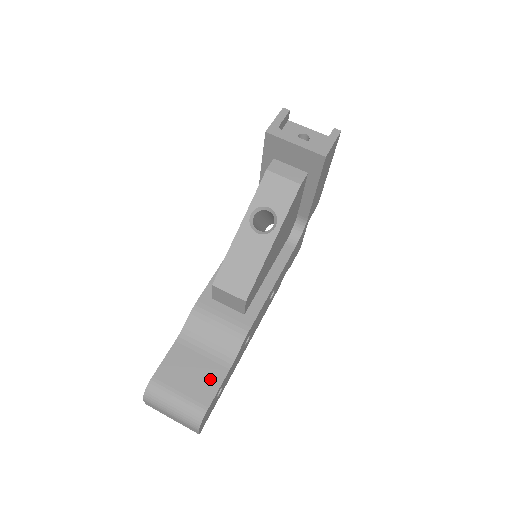
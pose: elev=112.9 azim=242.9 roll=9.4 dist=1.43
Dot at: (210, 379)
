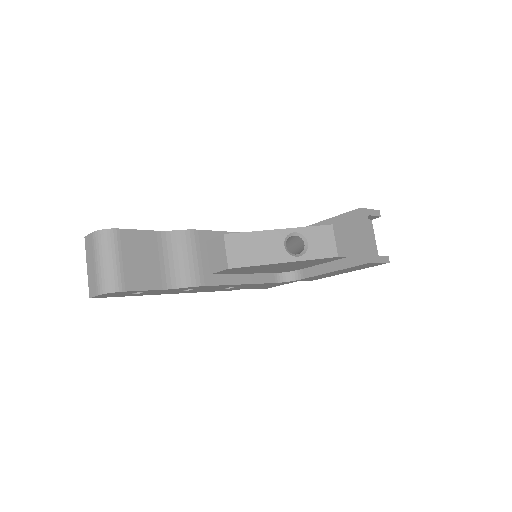
Dot at: (147, 278)
